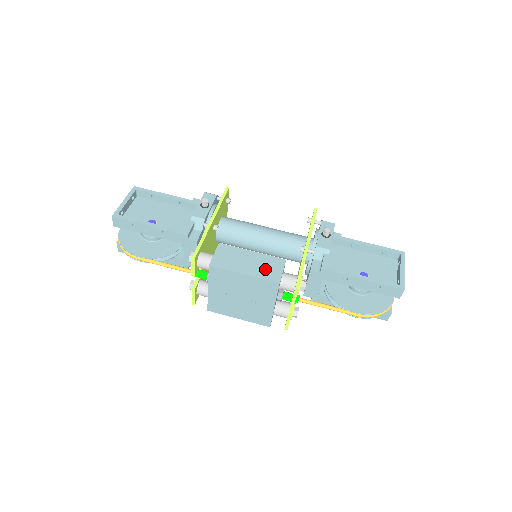
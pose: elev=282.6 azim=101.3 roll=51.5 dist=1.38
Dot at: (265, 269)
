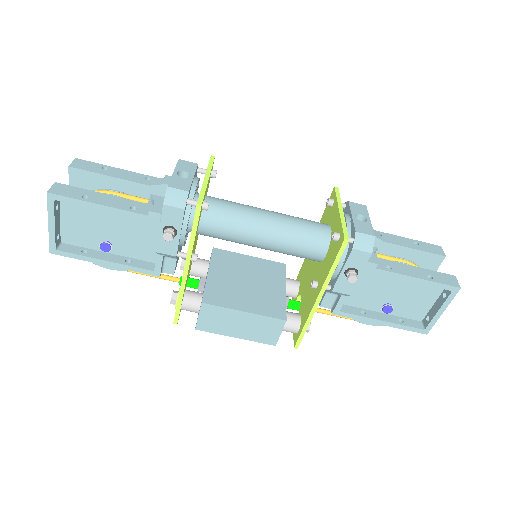
Dot at: (260, 332)
